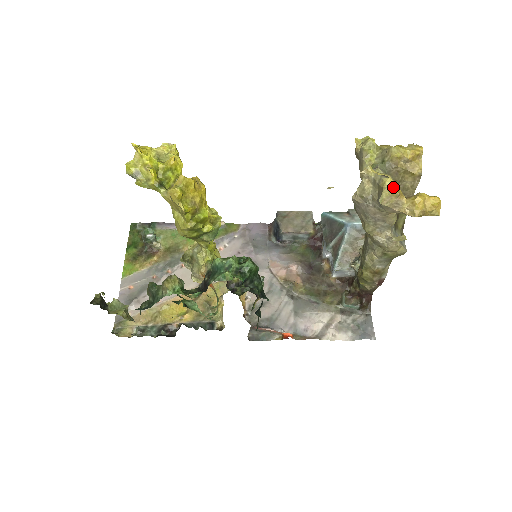
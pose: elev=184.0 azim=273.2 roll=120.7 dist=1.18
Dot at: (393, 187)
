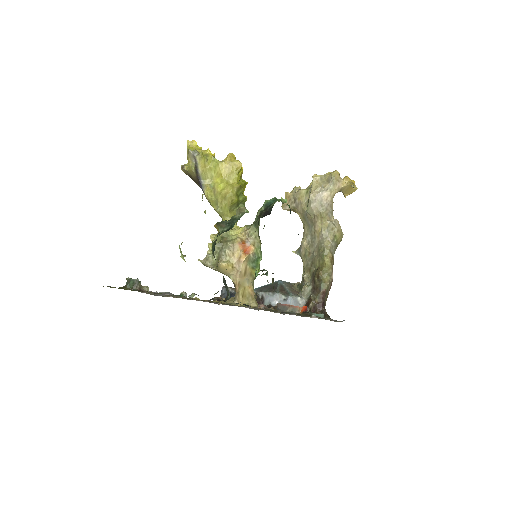
Dot at: (335, 171)
